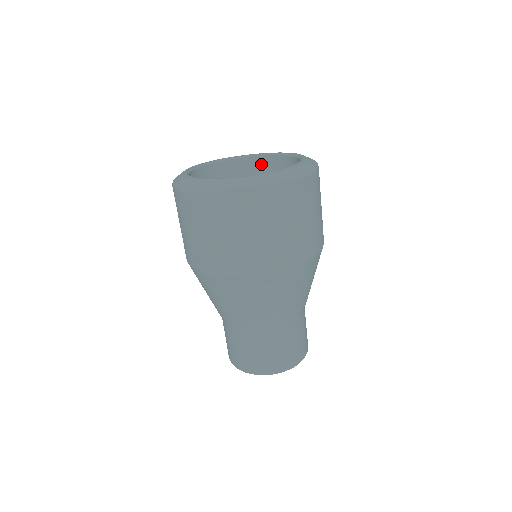
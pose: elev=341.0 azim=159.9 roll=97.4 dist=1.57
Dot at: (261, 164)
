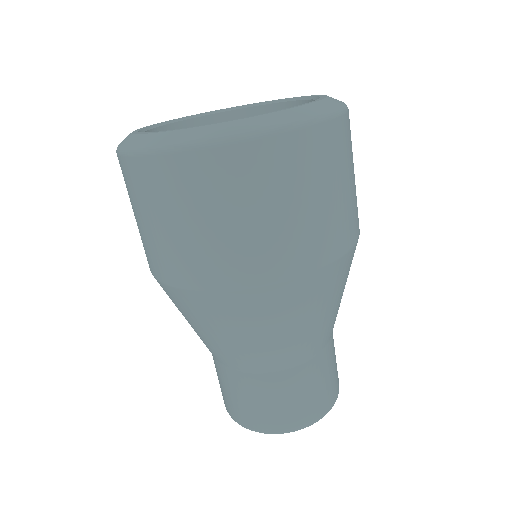
Dot at: occluded
